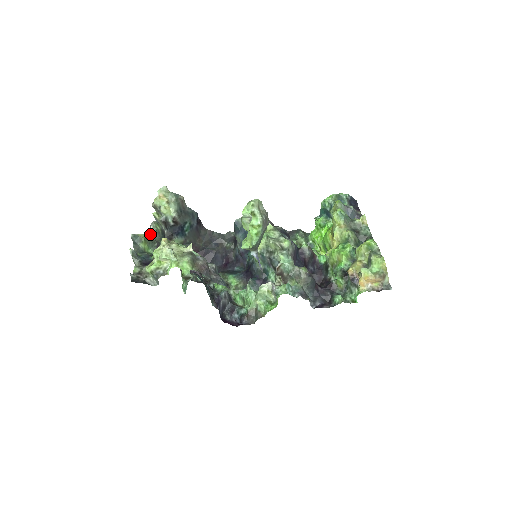
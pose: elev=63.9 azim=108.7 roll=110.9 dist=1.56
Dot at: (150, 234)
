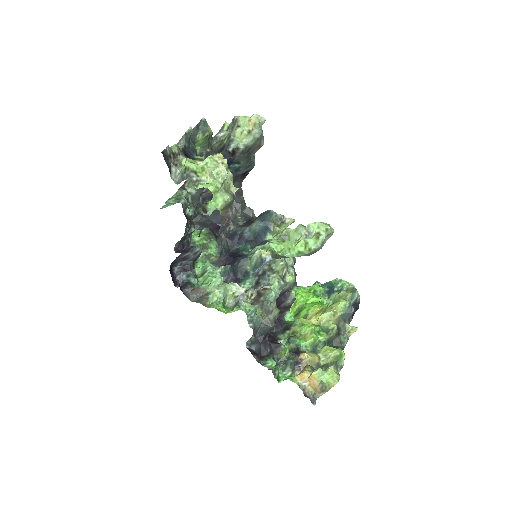
Dot at: (214, 136)
